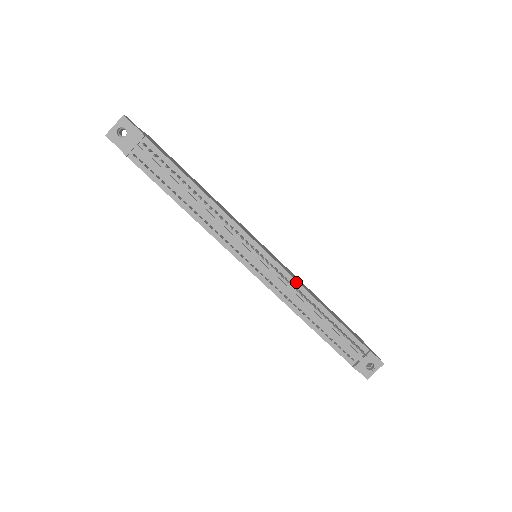
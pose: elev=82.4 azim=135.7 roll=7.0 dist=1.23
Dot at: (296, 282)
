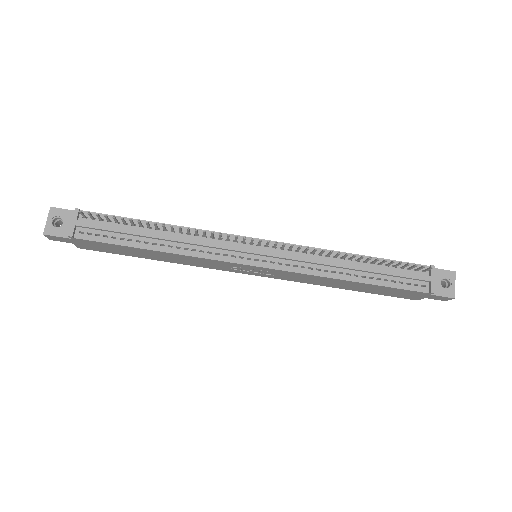
Dot at: (309, 248)
